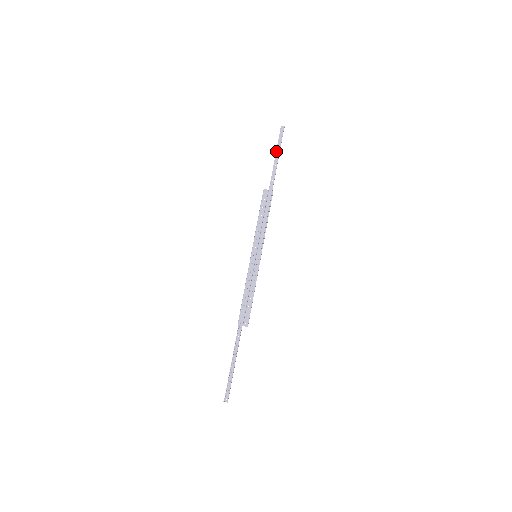
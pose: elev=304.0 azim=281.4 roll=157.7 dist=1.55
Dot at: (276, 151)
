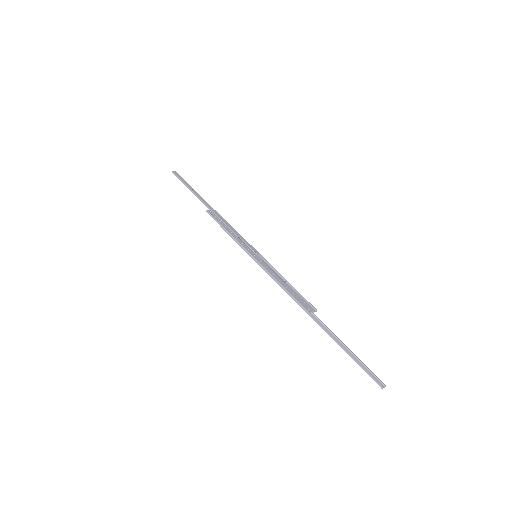
Dot at: (187, 186)
